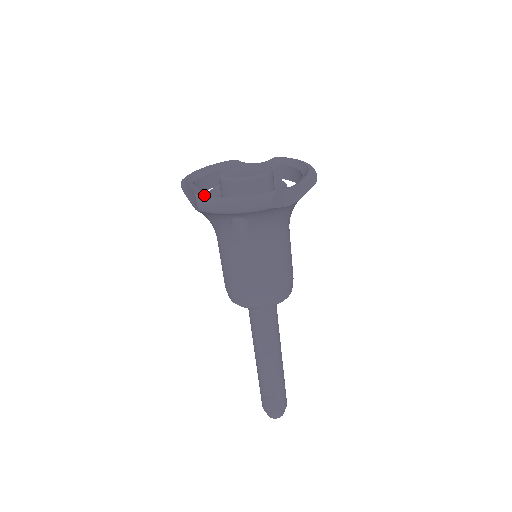
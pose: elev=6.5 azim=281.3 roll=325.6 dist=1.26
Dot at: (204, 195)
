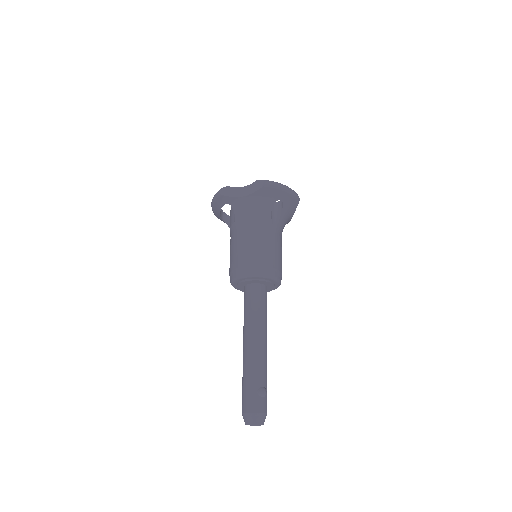
Dot at: occluded
